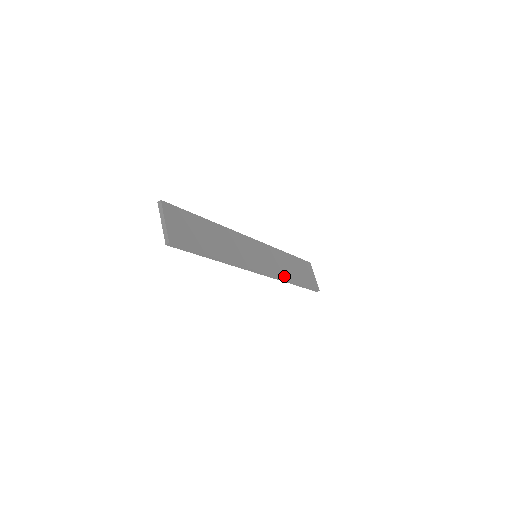
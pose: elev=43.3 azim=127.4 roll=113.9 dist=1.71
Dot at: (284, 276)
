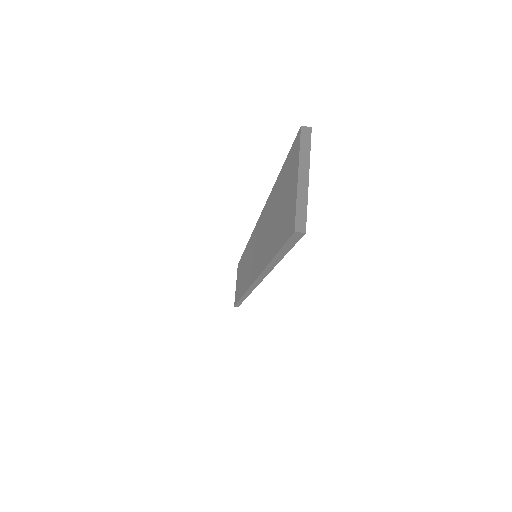
Dot at: occluded
